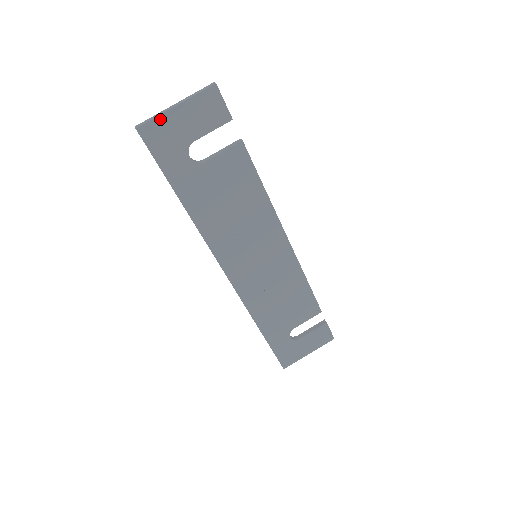
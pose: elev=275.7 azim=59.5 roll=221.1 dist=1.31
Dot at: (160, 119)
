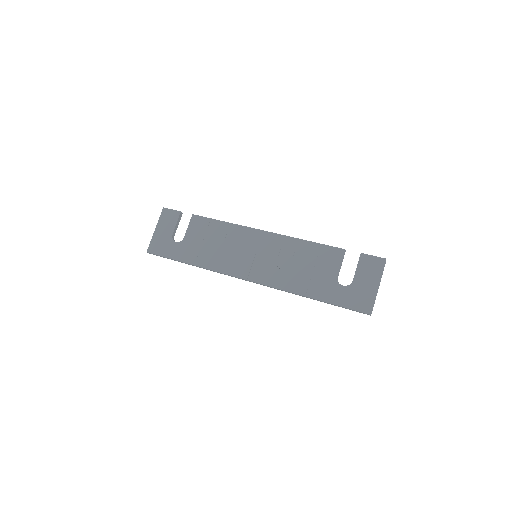
Dot at: (153, 240)
